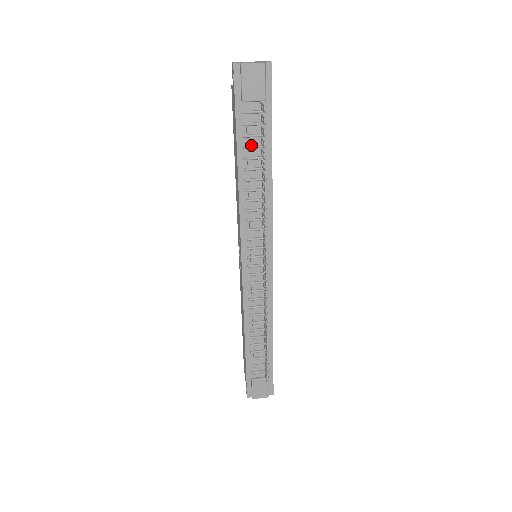
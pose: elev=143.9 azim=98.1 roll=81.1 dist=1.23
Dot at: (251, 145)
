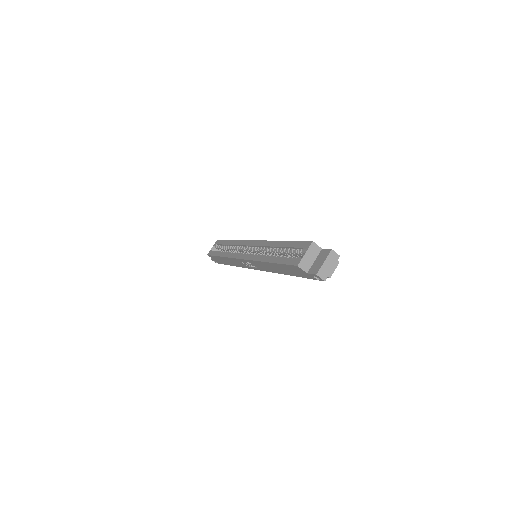
Dot at: occluded
